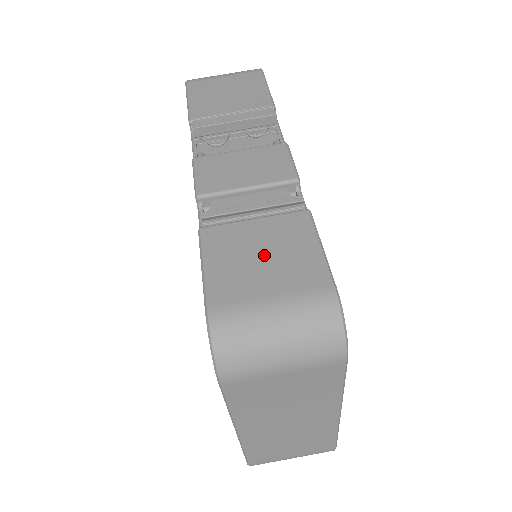
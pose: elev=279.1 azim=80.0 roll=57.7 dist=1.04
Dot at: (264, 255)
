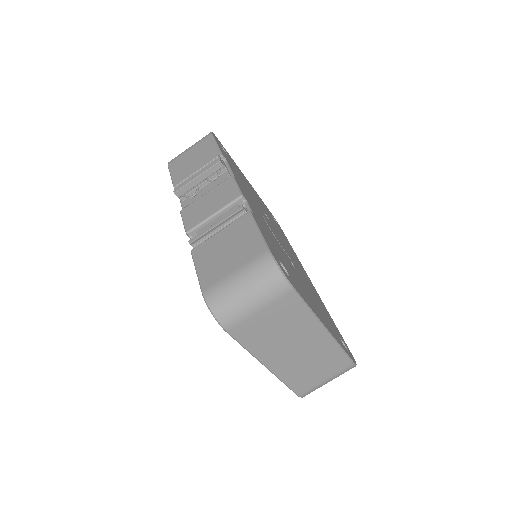
Dot at: (228, 249)
